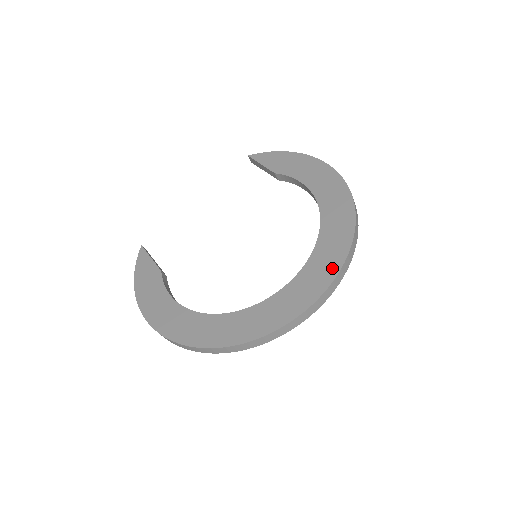
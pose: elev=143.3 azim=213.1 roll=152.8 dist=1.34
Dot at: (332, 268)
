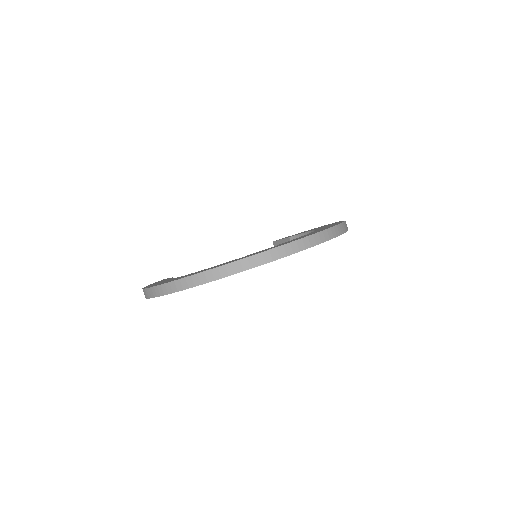
Dot at: occluded
